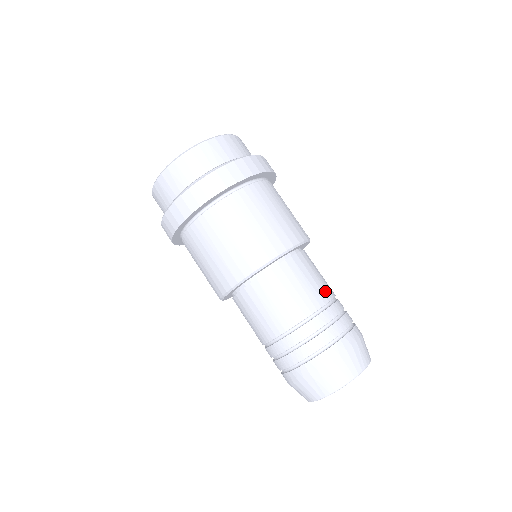
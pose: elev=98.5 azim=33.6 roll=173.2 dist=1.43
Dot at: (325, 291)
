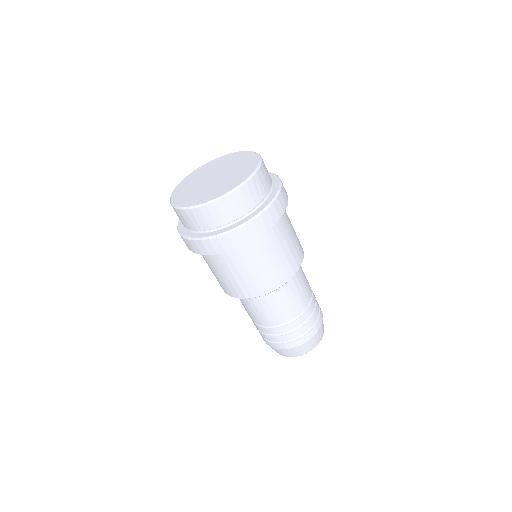
Dot at: (297, 308)
